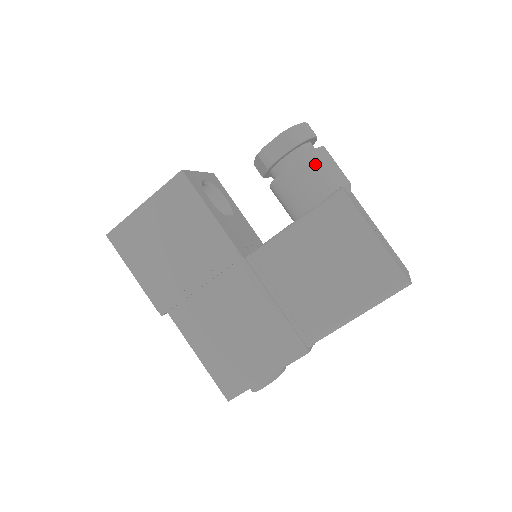
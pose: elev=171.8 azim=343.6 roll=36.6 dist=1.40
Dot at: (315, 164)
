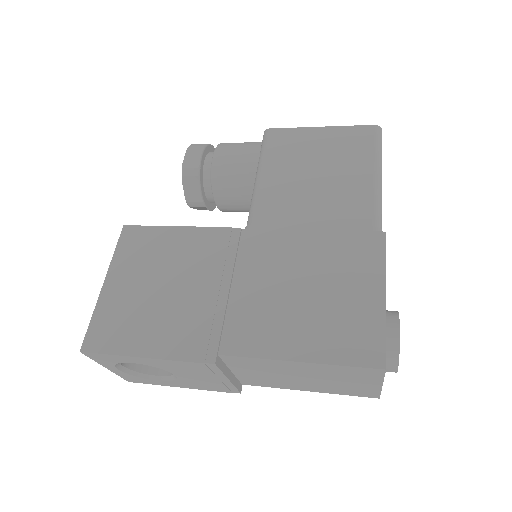
Dot at: (231, 143)
